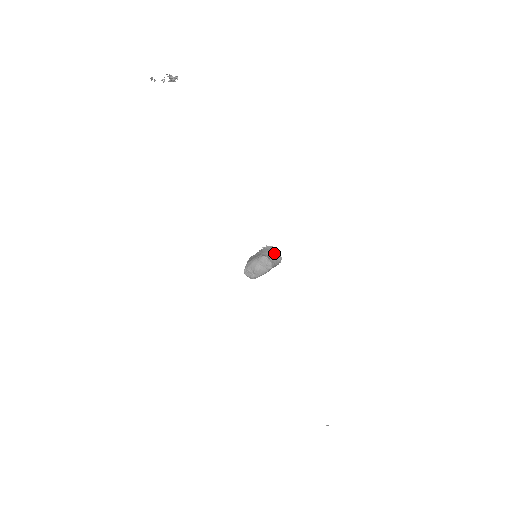
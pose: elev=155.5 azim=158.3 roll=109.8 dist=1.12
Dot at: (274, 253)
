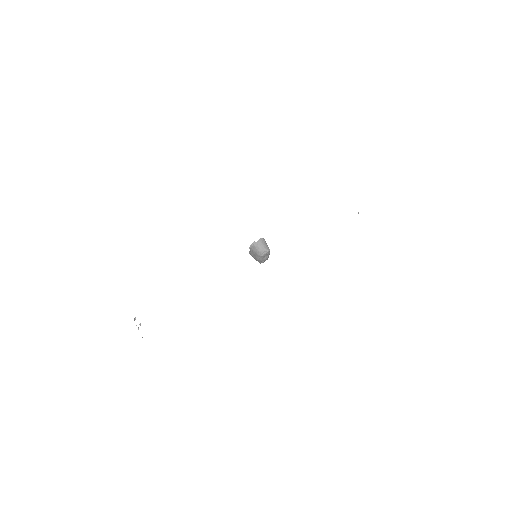
Dot at: (260, 245)
